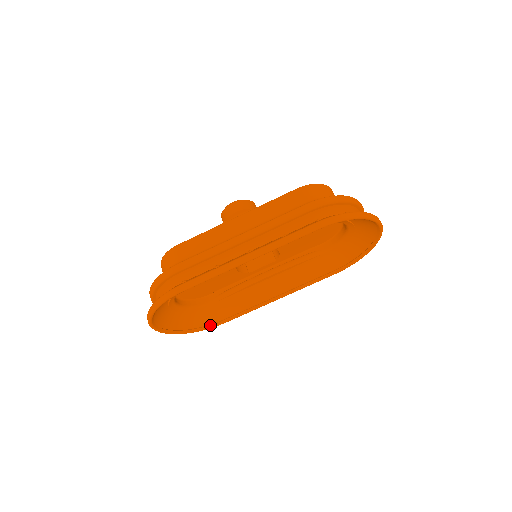
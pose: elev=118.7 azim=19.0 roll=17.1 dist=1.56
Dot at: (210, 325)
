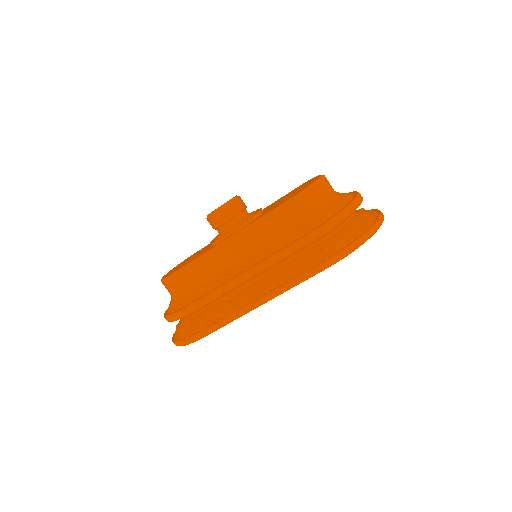
Dot at: occluded
